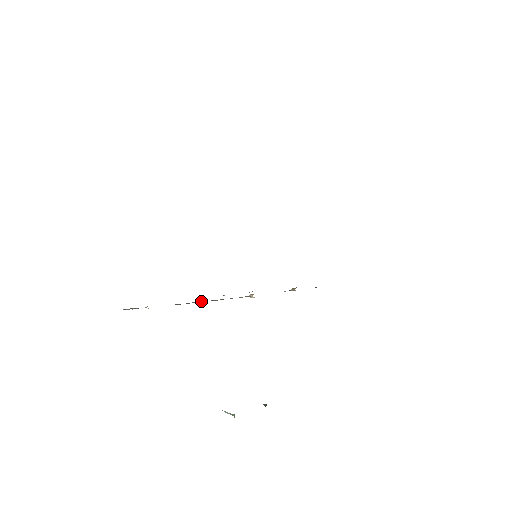
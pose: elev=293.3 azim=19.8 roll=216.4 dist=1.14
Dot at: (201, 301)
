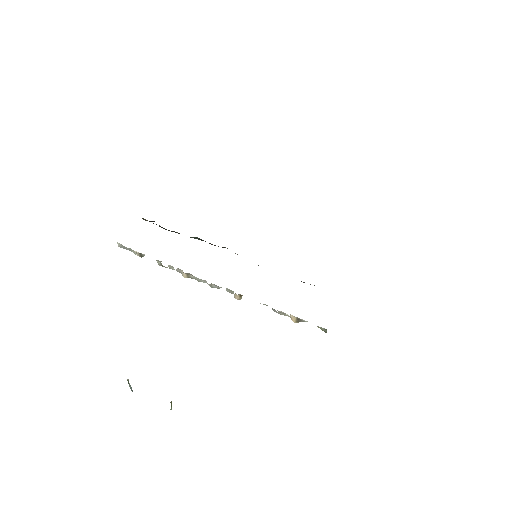
Dot at: (182, 272)
